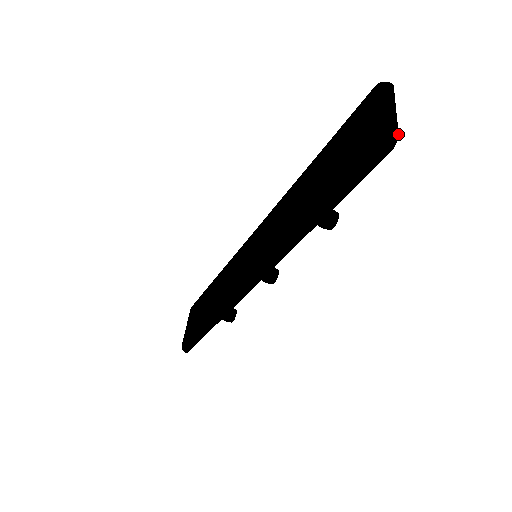
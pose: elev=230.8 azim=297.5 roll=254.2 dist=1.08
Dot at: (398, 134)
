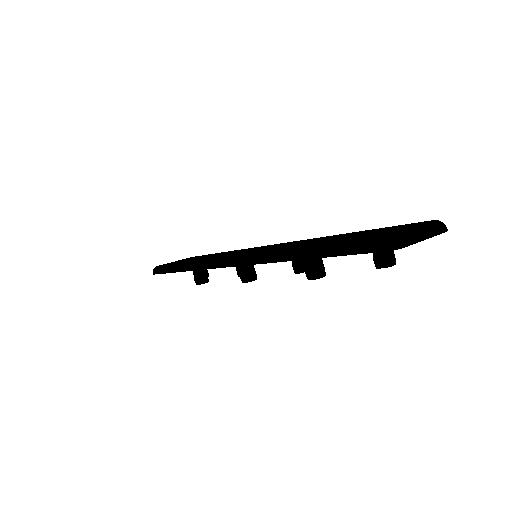
Dot at: (404, 247)
